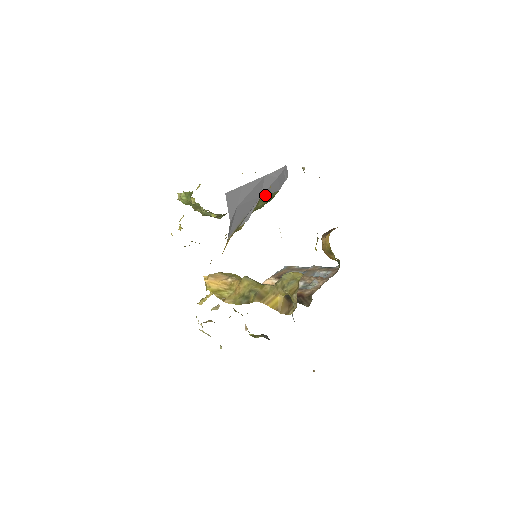
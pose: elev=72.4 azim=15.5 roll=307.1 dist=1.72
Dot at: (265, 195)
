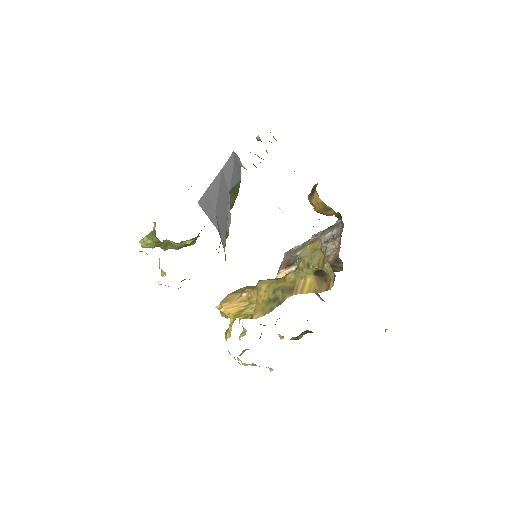
Dot at: (232, 189)
